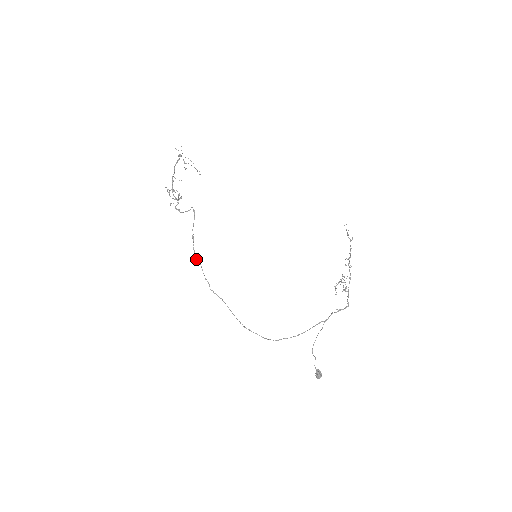
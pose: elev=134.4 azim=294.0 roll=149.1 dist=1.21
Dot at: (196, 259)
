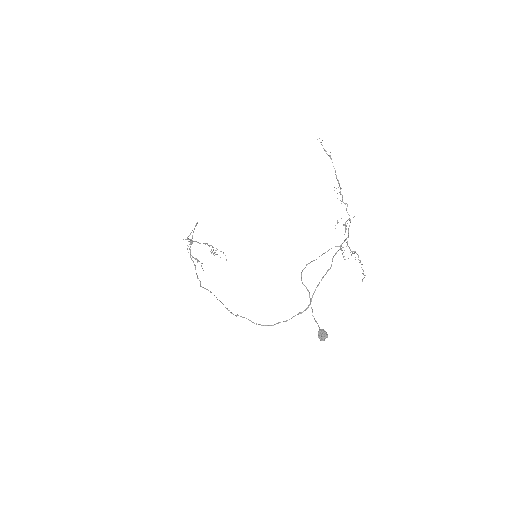
Dot at: (191, 258)
